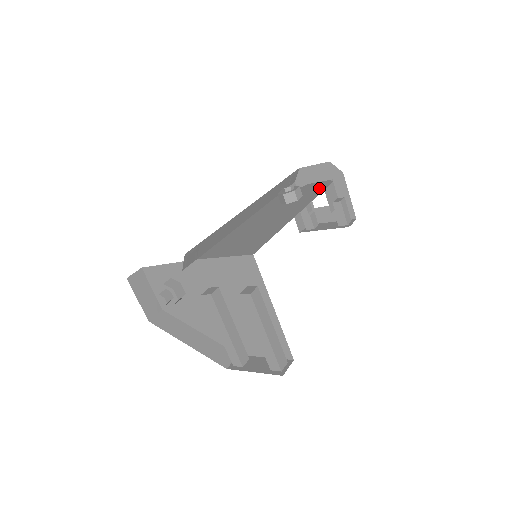
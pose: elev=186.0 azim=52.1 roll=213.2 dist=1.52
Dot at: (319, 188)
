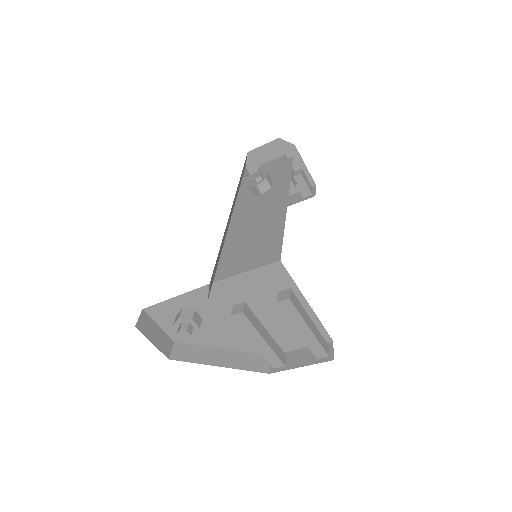
Dot at: (284, 168)
